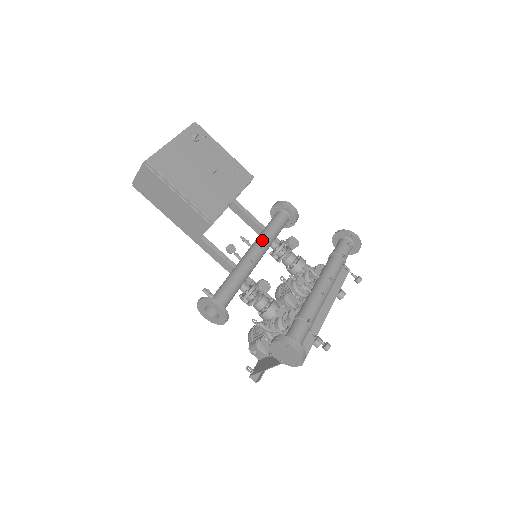
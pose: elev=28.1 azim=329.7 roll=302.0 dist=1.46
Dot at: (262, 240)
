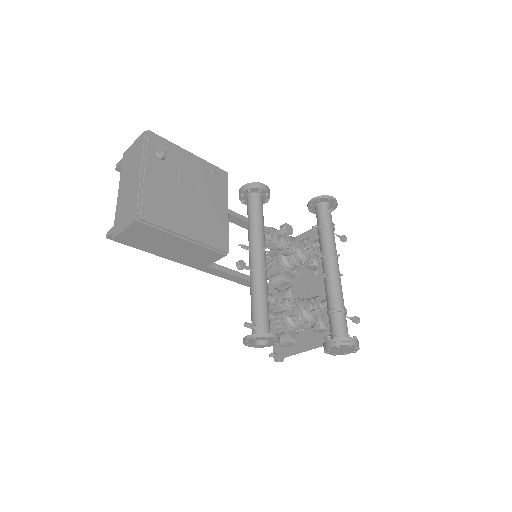
Dot at: (259, 239)
